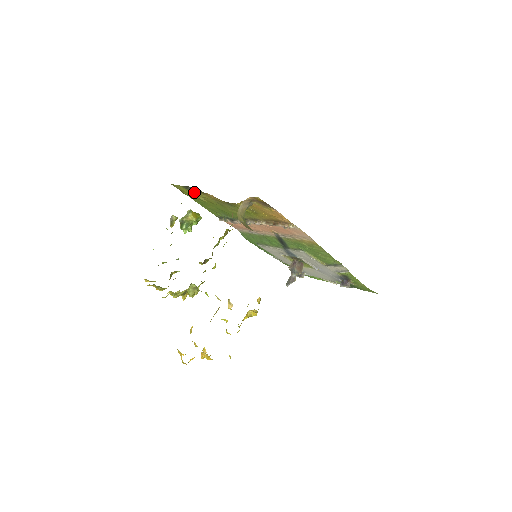
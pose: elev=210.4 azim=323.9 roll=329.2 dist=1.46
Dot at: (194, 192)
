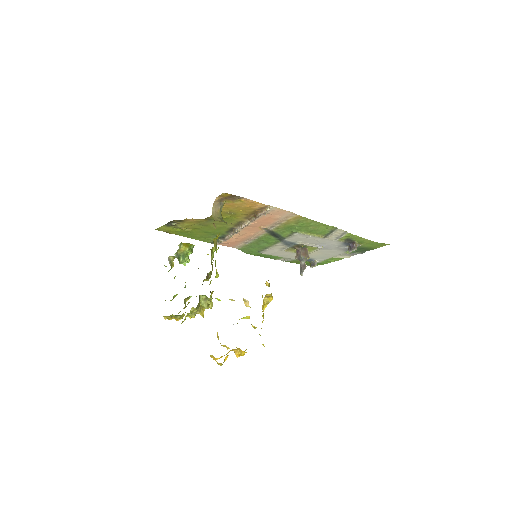
Dot at: (177, 226)
